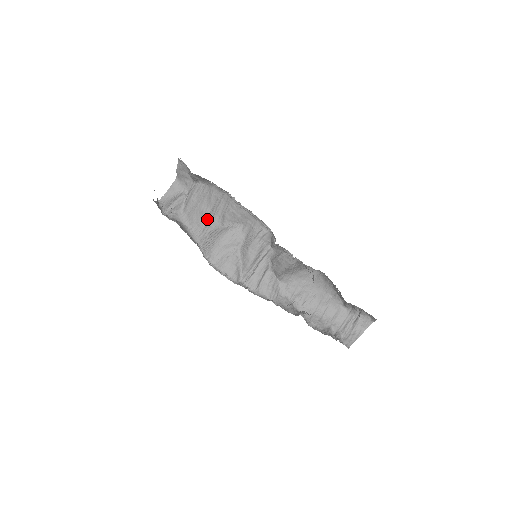
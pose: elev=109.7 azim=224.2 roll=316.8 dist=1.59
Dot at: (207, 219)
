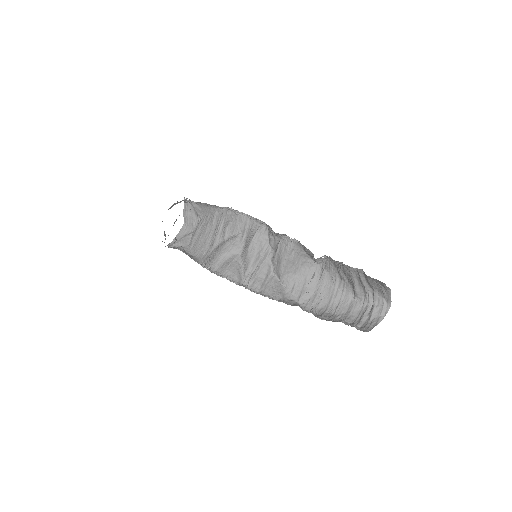
Dot at: (210, 242)
